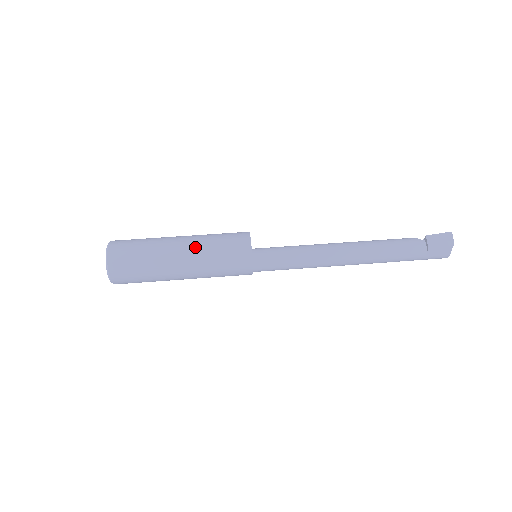
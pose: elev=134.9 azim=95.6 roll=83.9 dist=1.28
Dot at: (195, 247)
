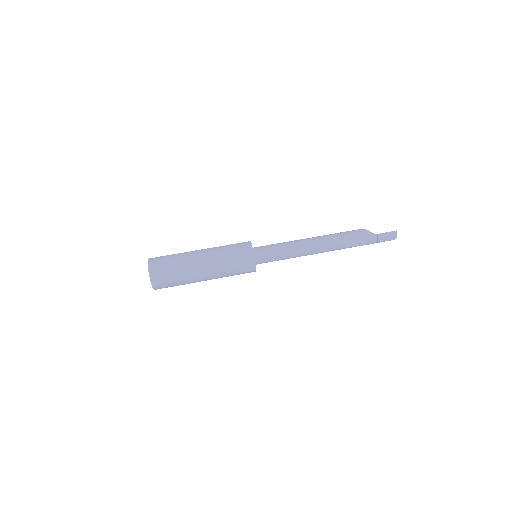
Dot at: (215, 269)
